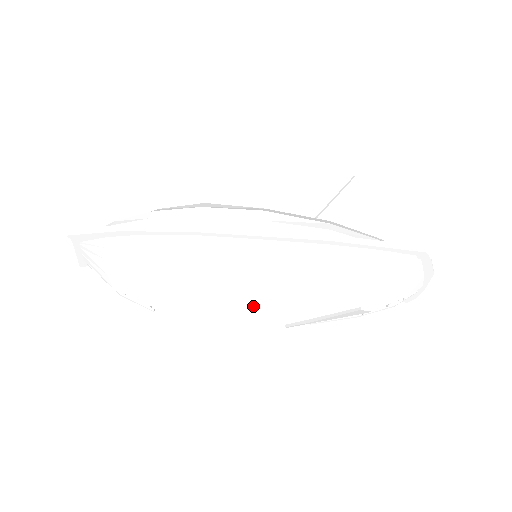
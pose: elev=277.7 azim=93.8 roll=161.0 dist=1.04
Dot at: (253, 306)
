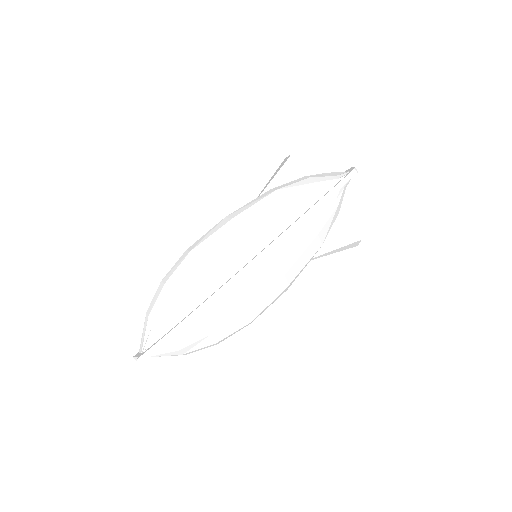
Dot at: (285, 289)
